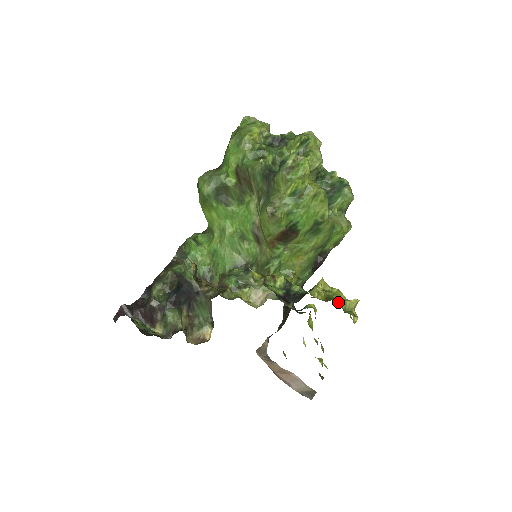
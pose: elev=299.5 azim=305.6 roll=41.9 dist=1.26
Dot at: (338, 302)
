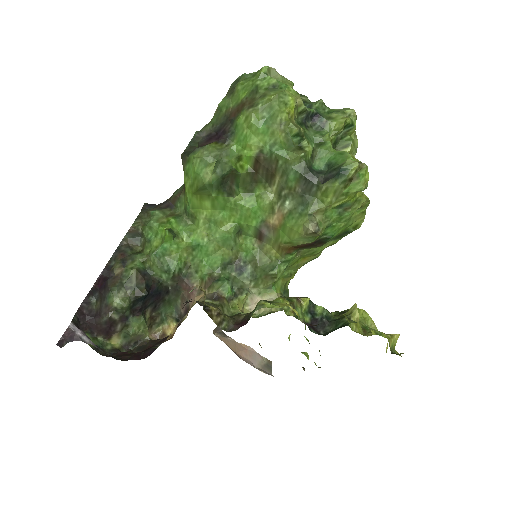
Dot at: (389, 345)
